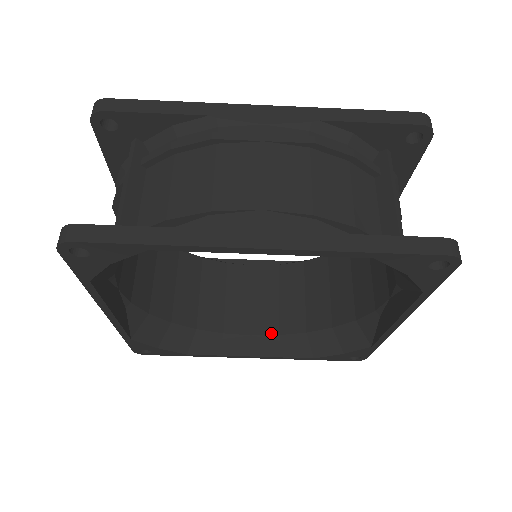
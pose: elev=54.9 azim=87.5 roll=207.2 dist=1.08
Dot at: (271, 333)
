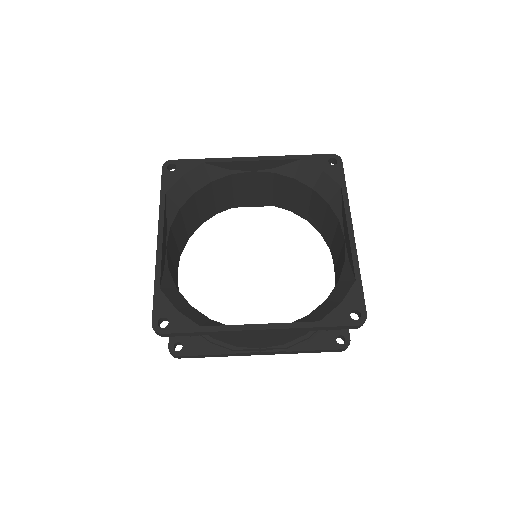
Dot at: occluded
